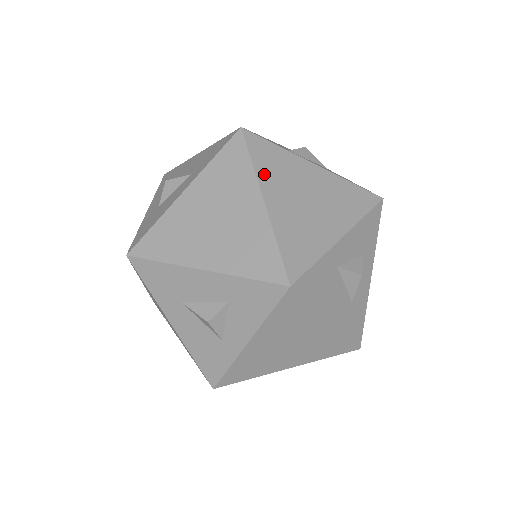
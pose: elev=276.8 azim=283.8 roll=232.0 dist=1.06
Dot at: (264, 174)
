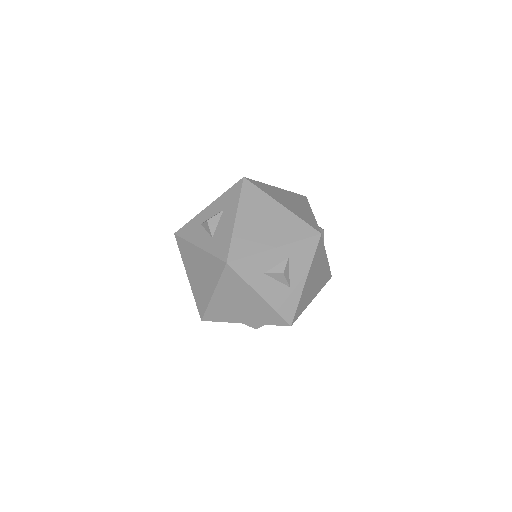
Dot at: (222, 286)
